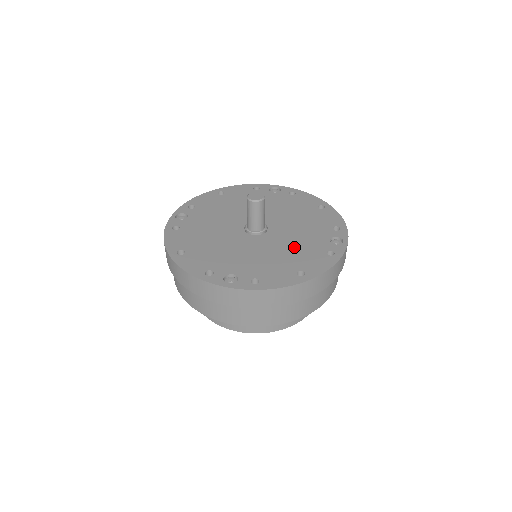
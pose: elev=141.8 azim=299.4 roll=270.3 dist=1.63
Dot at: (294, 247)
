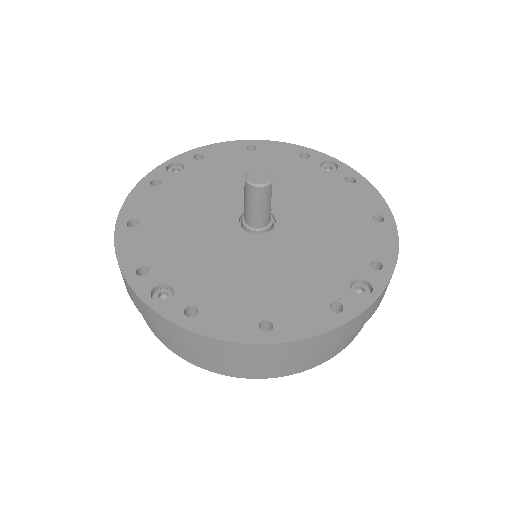
Dot at: (288, 274)
